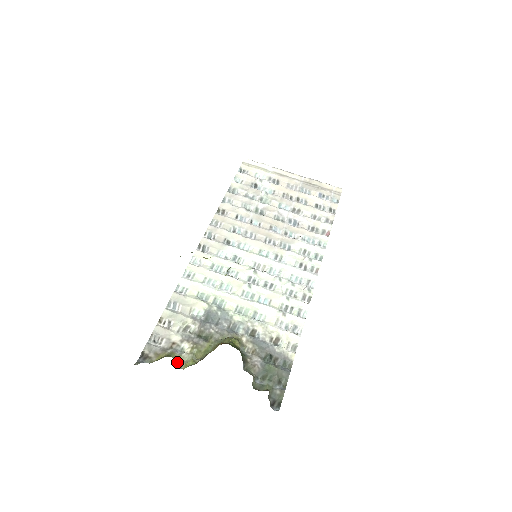
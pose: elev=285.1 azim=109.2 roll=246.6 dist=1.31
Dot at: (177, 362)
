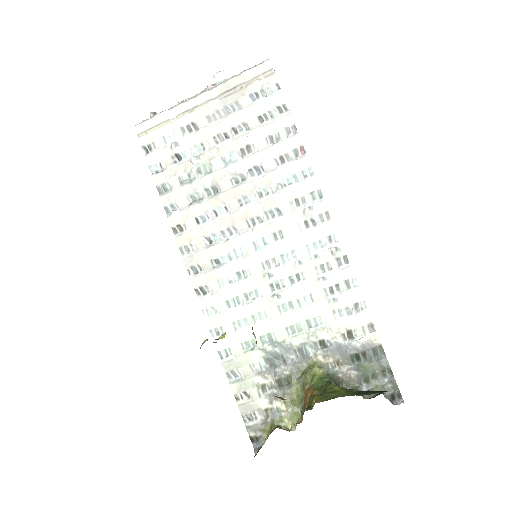
Dot at: (284, 425)
